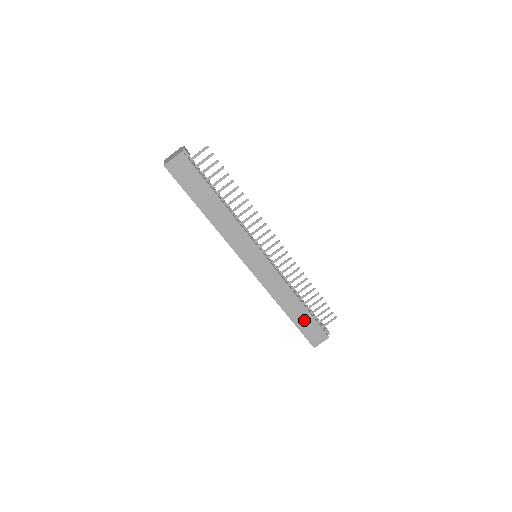
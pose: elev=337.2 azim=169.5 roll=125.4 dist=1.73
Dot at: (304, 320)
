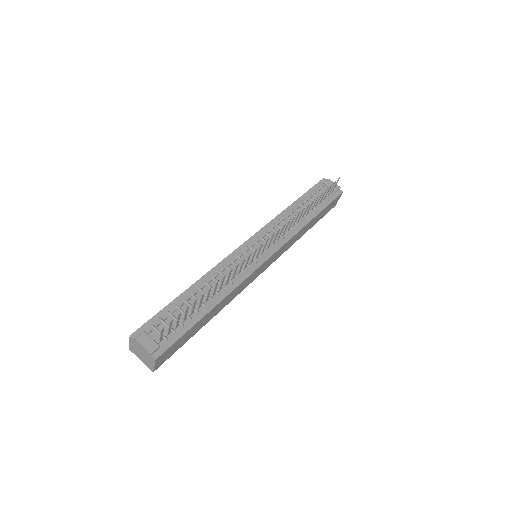
Dot at: (320, 216)
